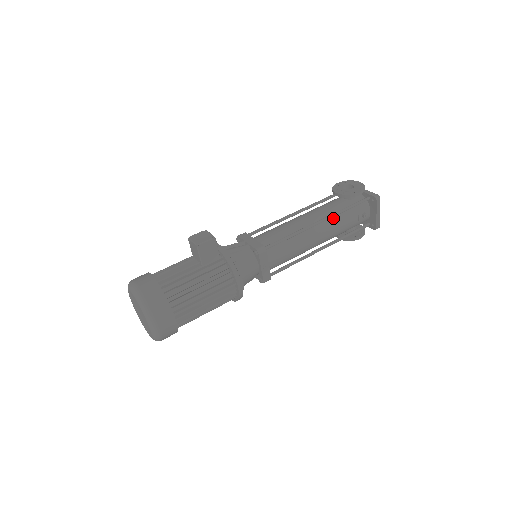
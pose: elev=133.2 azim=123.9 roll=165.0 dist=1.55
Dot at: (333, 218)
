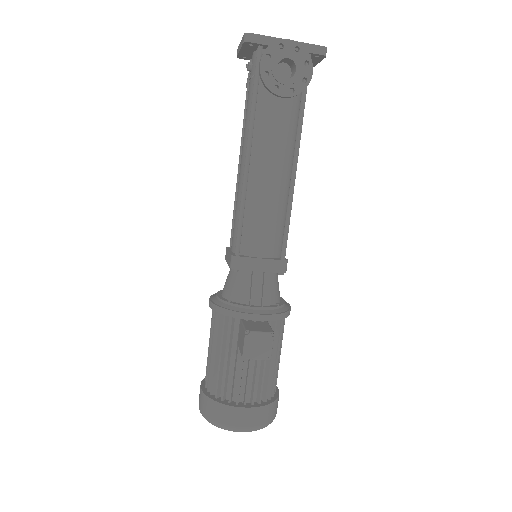
Dot at: (294, 132)
